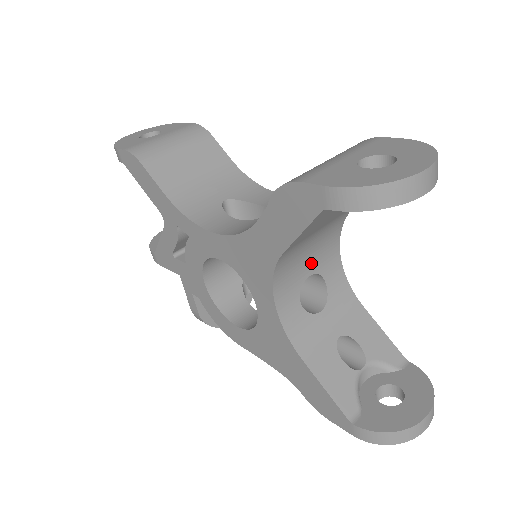
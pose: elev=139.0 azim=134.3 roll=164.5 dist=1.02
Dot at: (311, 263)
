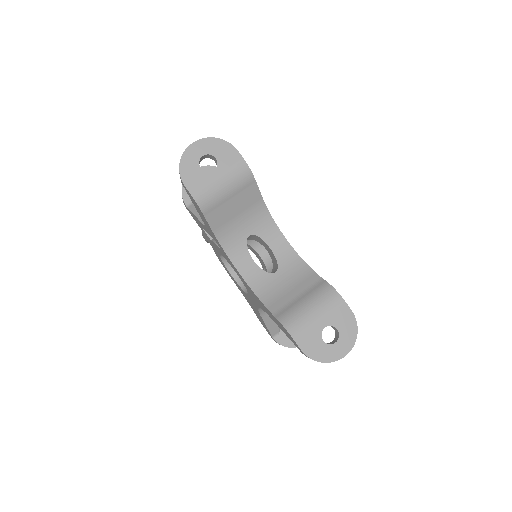
Dot at: occluded
